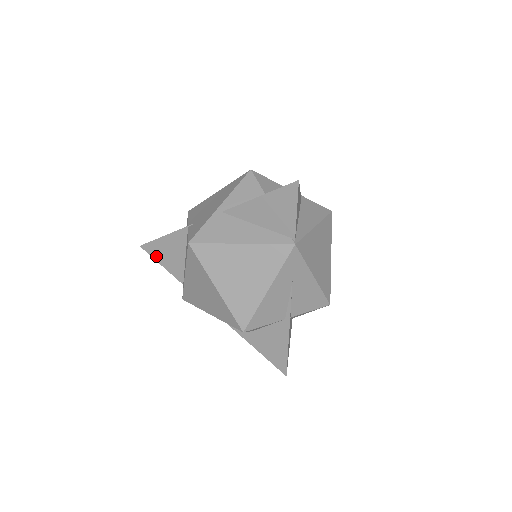
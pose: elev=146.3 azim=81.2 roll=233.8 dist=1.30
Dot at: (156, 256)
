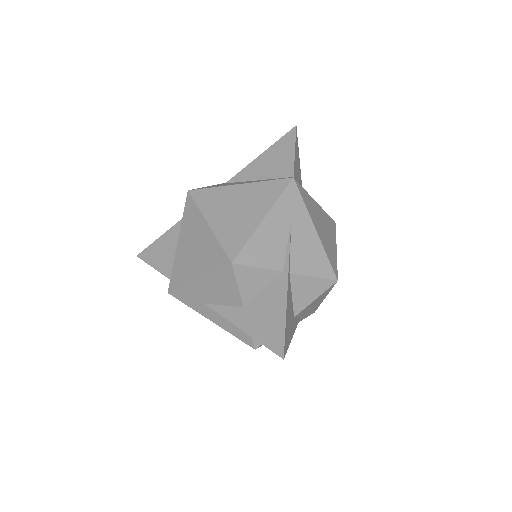
Dot at: (151, 260)
